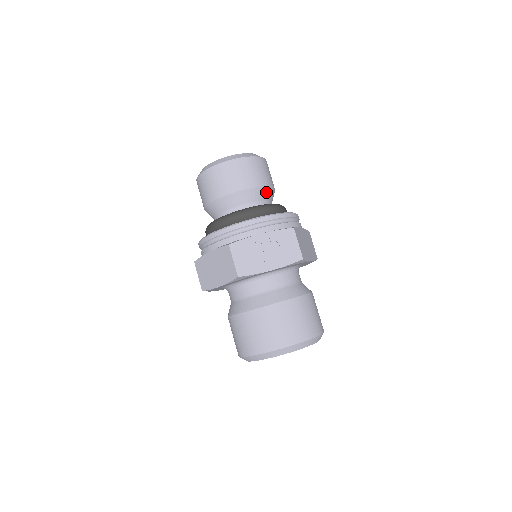
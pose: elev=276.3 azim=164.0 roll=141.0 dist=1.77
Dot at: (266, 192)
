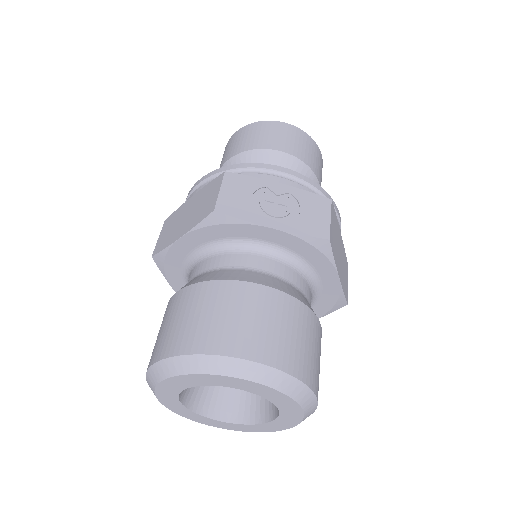
Dot at: (308, 177)
